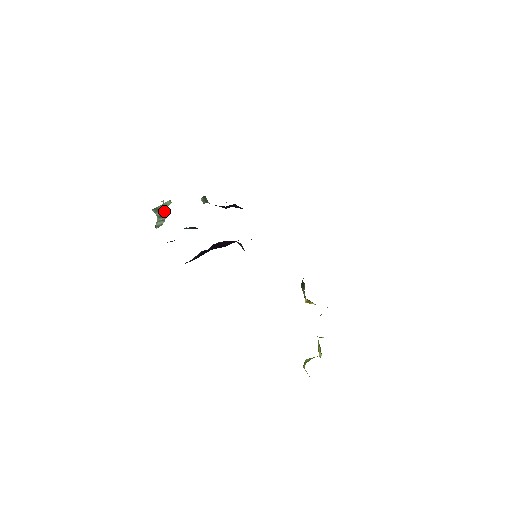
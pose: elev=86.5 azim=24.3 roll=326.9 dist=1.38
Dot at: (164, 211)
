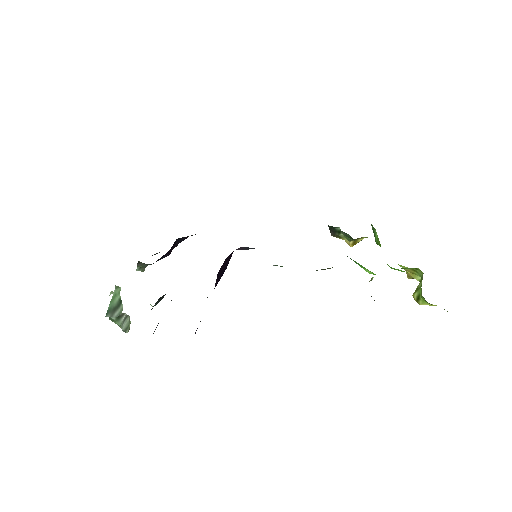
Dot at: (120, 304)
